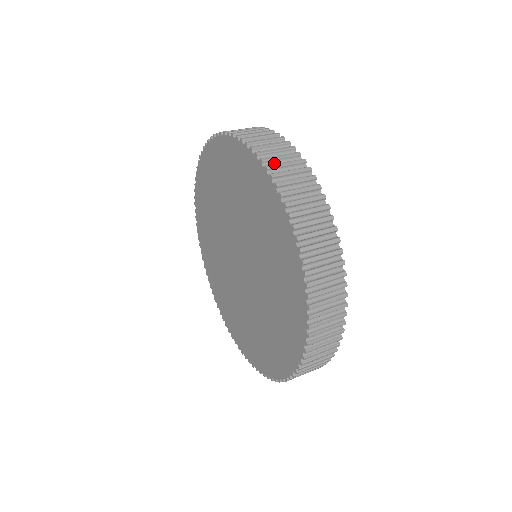
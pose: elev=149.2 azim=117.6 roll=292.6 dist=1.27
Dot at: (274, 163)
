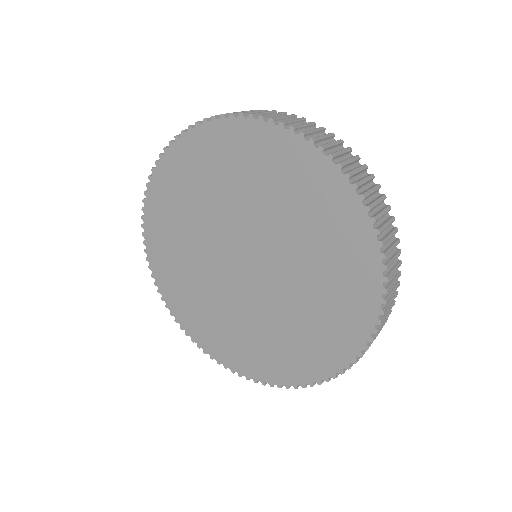
Dot at: occluded
